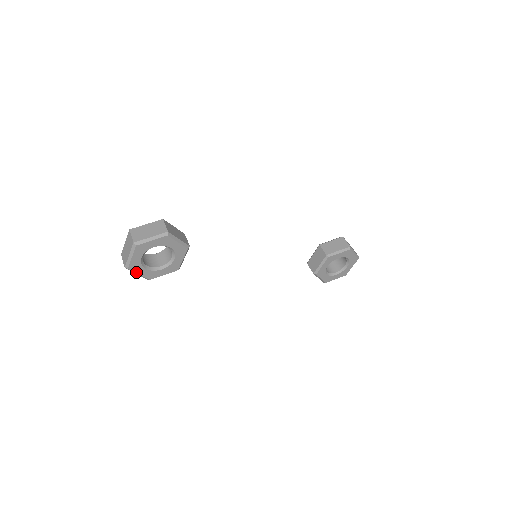
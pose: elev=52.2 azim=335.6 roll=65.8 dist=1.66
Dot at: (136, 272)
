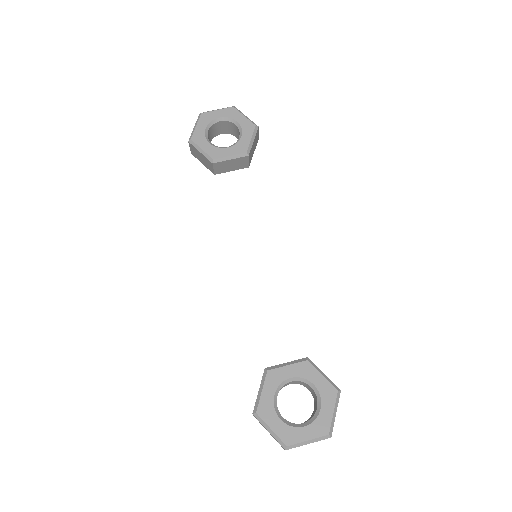
Dot at: (198, 123)
